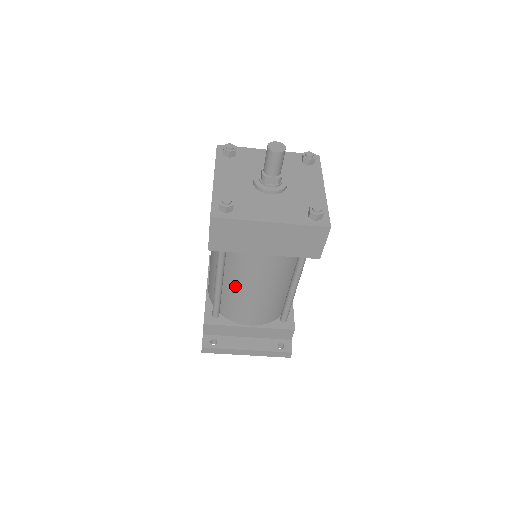
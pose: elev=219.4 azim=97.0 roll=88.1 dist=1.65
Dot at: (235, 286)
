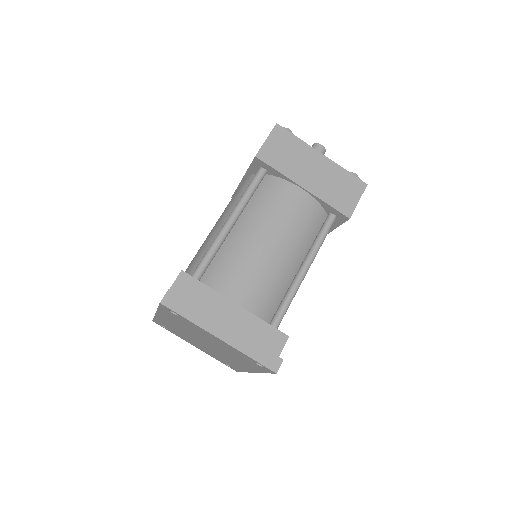
Dot at: (249, 229)
